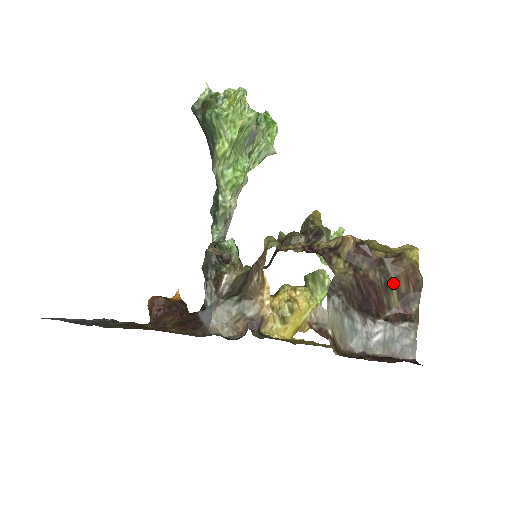
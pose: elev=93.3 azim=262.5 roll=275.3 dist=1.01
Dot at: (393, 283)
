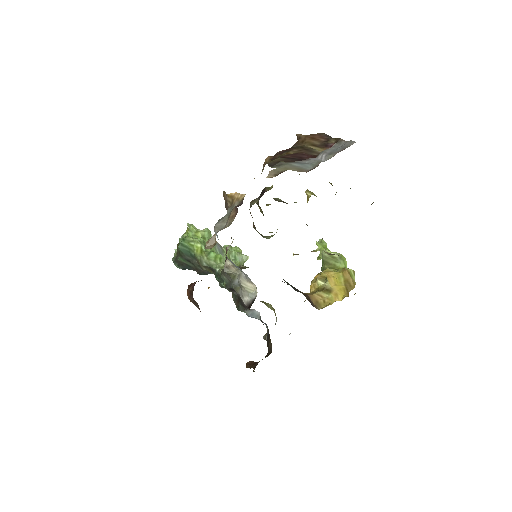
Dot at: (309, 146)
